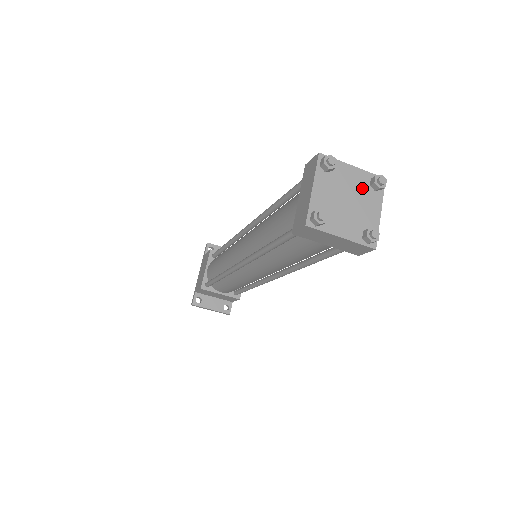
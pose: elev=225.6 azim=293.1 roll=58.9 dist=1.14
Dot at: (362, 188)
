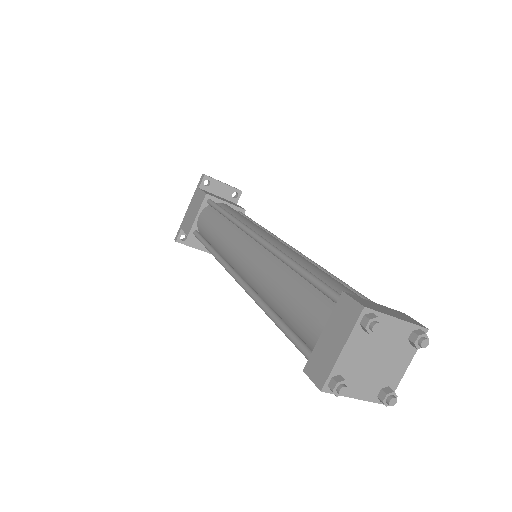
Dot at: (398, 343)
